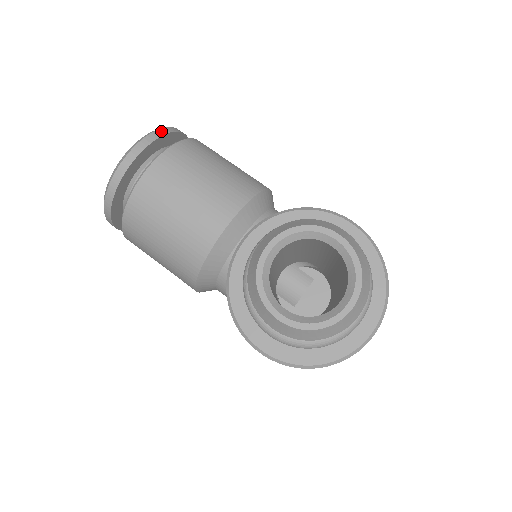
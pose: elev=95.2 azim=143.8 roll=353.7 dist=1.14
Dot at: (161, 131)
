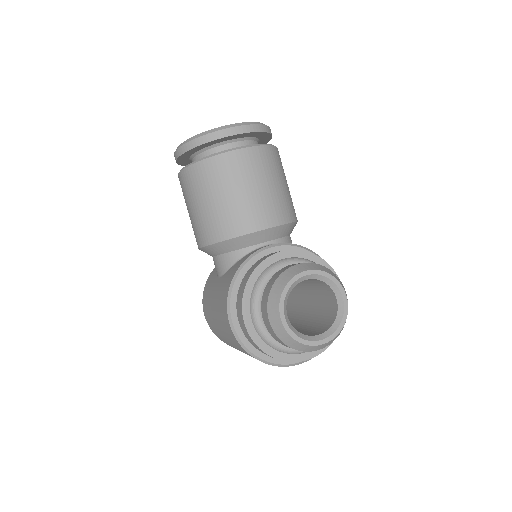
Dot at: (266, 128)
